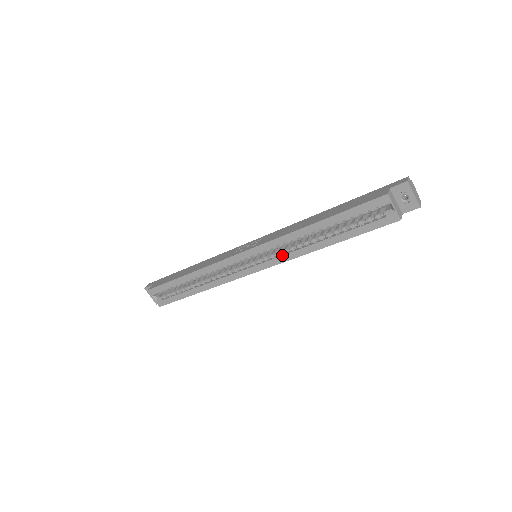
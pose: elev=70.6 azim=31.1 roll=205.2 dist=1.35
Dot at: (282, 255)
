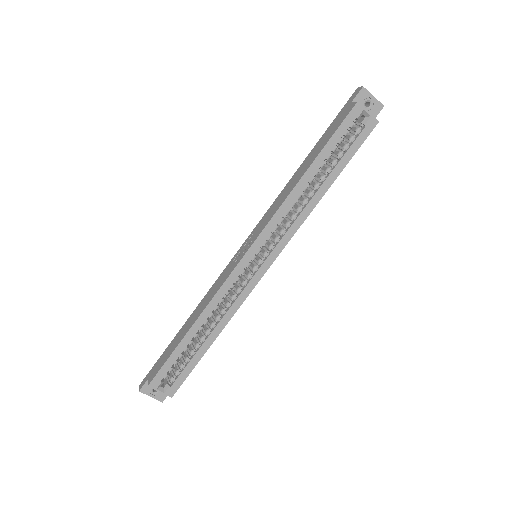
Dot at: (287, 230)
